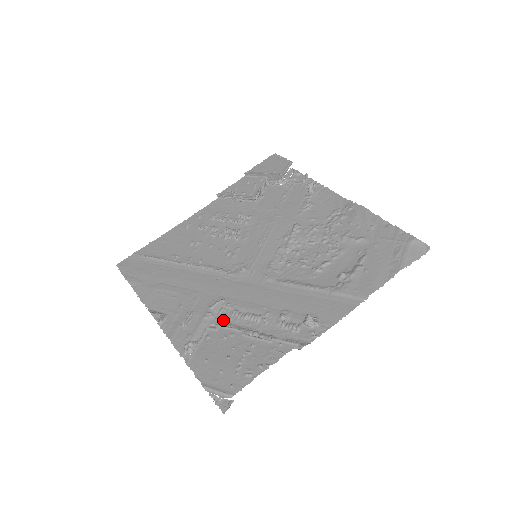
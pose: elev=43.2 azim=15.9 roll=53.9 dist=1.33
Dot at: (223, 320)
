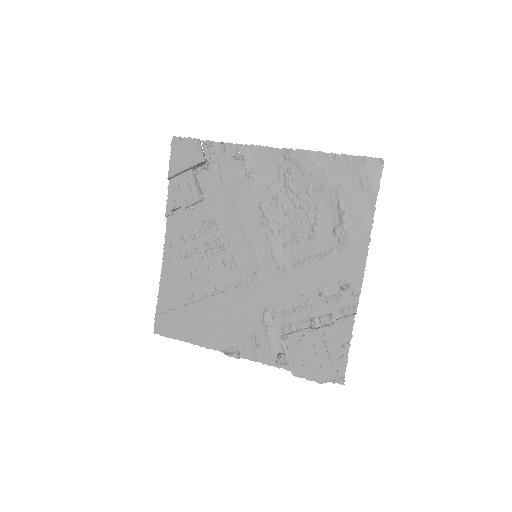
Dot at: (282, 324)
